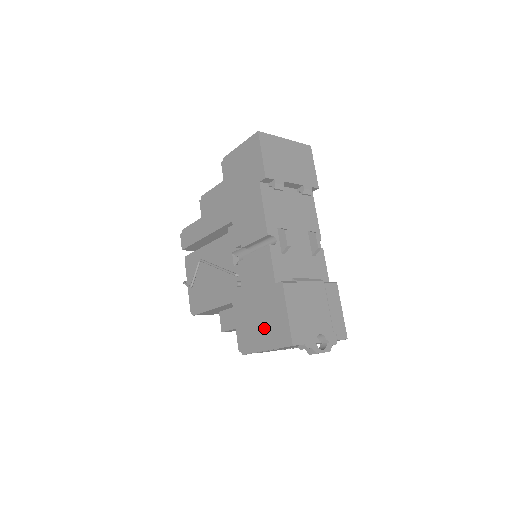
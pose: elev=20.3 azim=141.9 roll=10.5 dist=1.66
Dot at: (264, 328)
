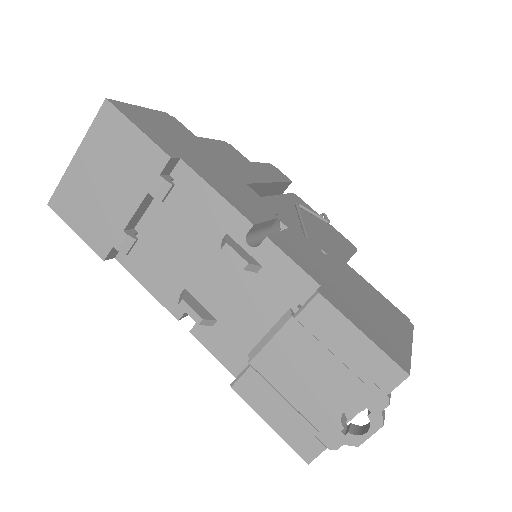
Dot at: occluded
